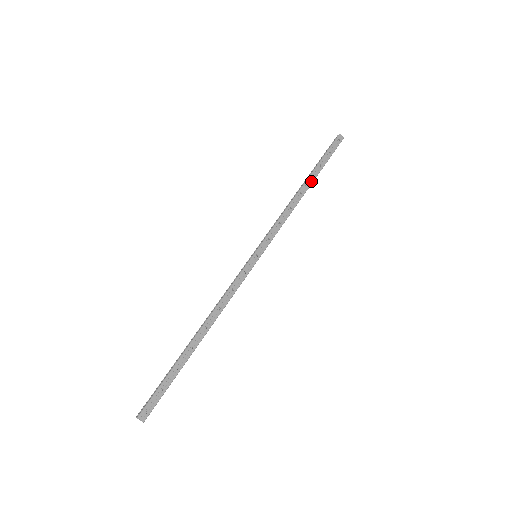
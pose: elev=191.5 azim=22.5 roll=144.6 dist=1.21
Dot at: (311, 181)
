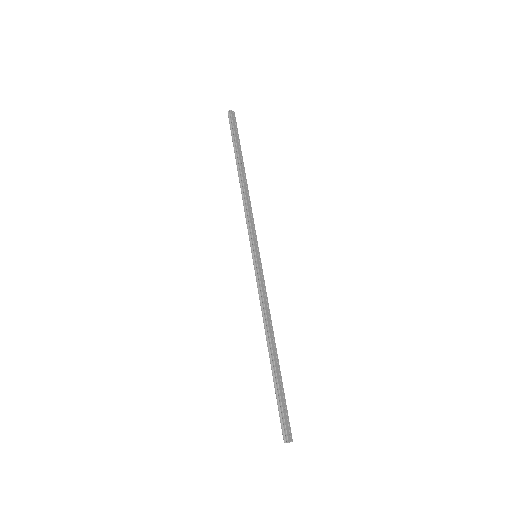
Dot at: (243, 166)
